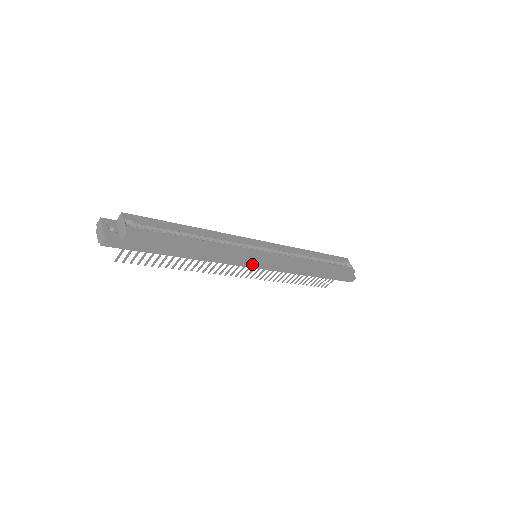
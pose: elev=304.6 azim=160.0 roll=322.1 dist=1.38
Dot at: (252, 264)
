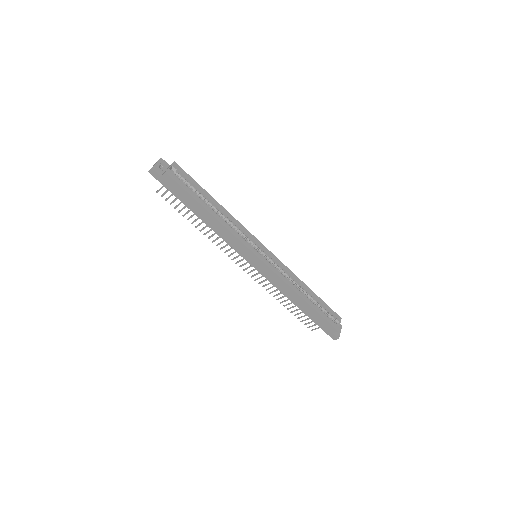
Dot at: (247, 258)
